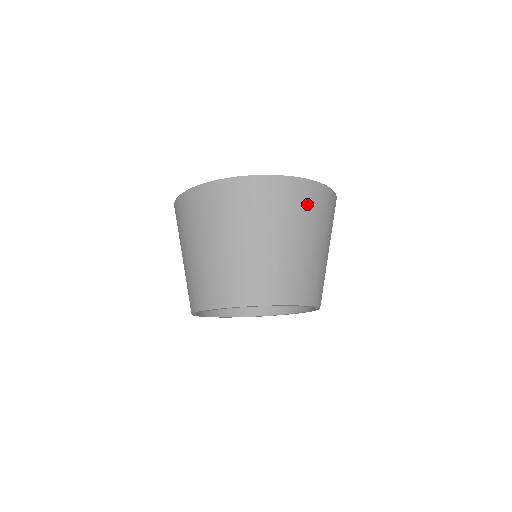
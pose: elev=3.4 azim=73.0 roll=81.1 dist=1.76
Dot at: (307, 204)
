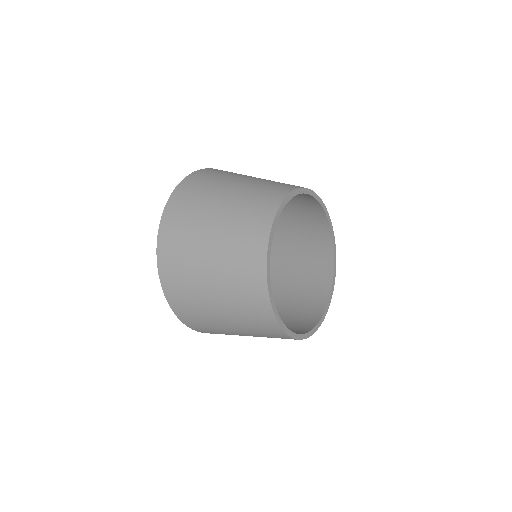
Dot at: occluded
